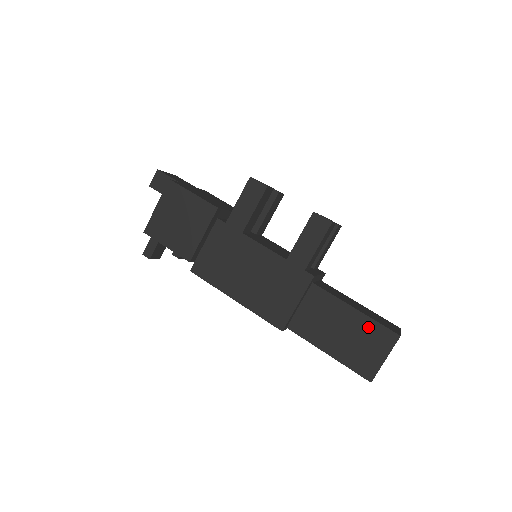
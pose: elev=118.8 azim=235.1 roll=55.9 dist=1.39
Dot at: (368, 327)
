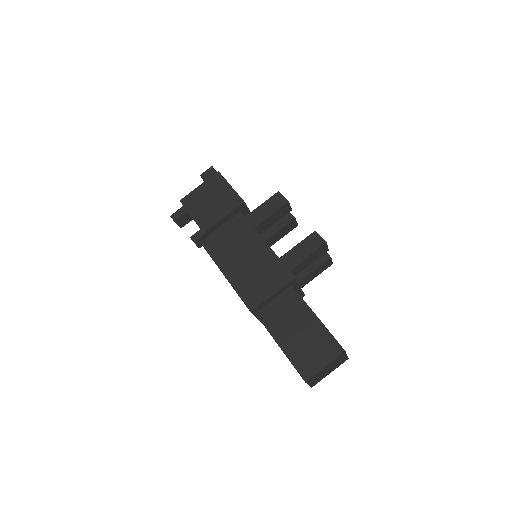
Dot at: (321, 335)
